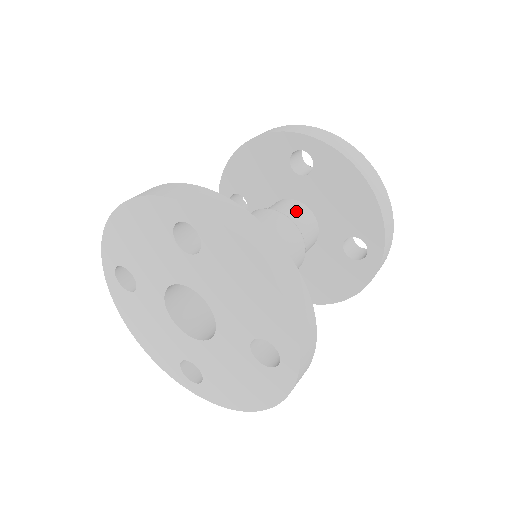
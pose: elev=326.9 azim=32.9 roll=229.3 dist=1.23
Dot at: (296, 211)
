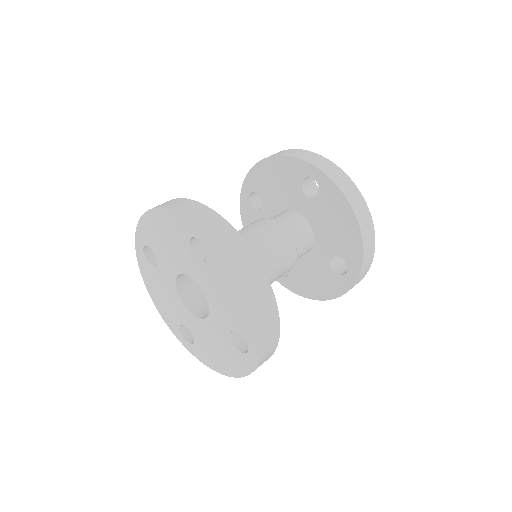
Dot at: (298, 225)
